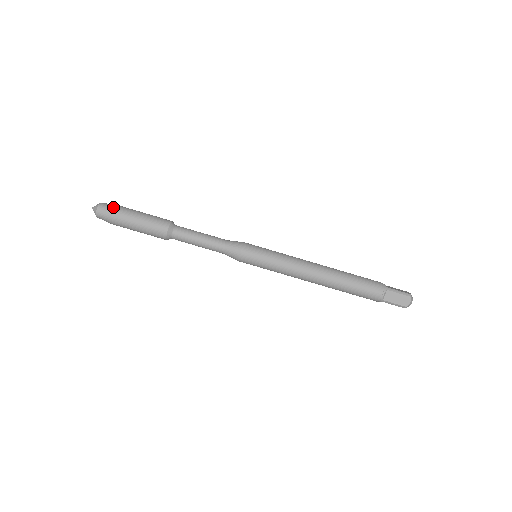
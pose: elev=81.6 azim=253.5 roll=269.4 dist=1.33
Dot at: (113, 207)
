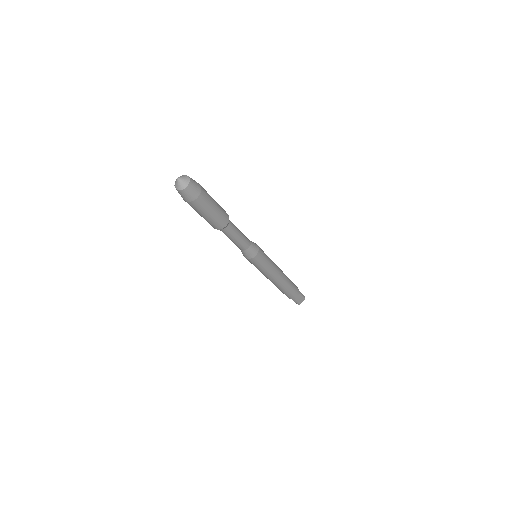
Dot at: (191, 200)
